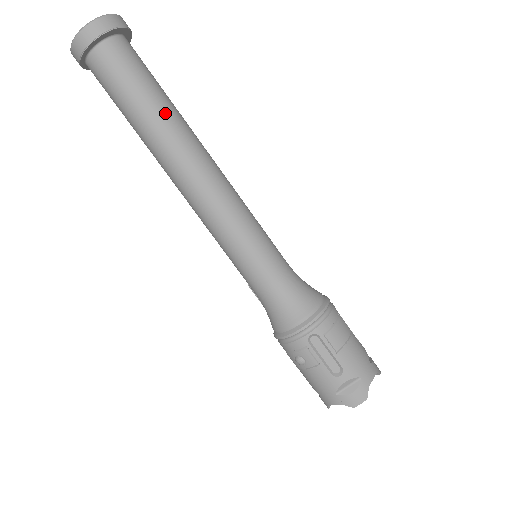
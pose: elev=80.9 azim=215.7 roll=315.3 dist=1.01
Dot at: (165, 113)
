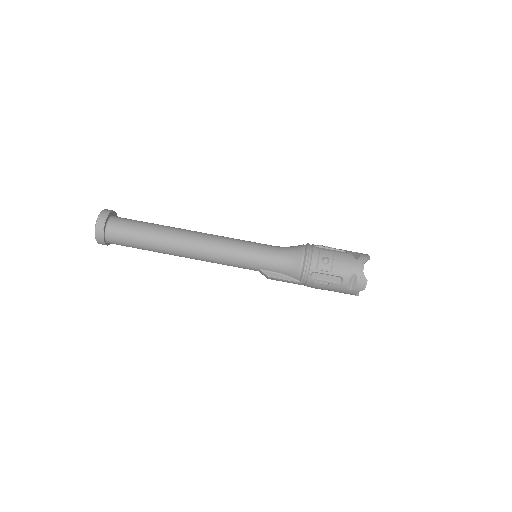
Dot at: occluded
